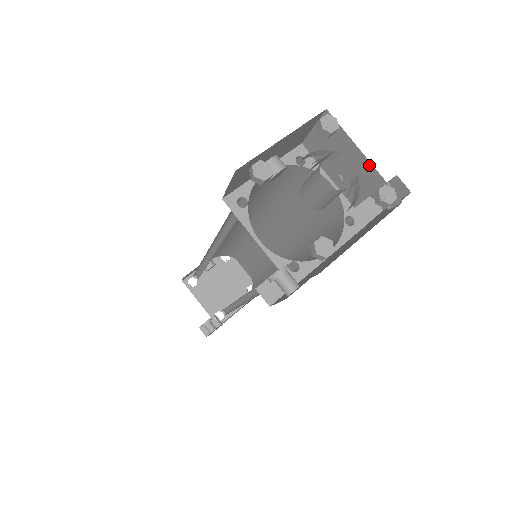
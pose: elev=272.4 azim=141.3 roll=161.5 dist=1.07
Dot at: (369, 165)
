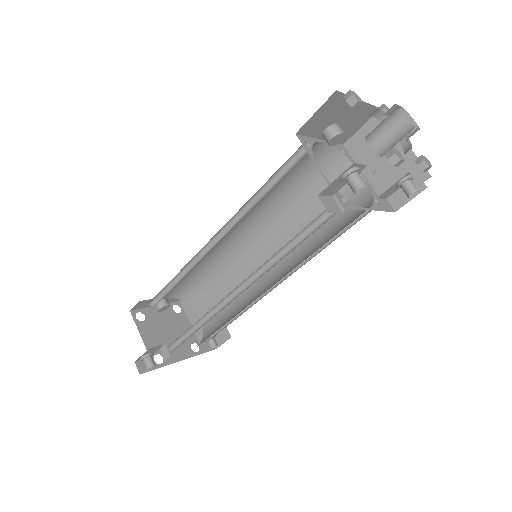
Dot at: occluded
